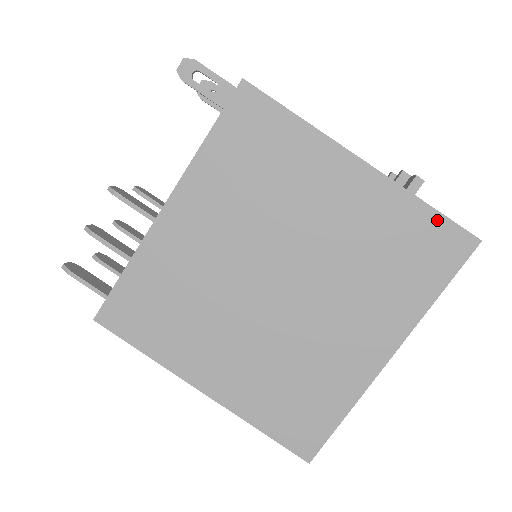
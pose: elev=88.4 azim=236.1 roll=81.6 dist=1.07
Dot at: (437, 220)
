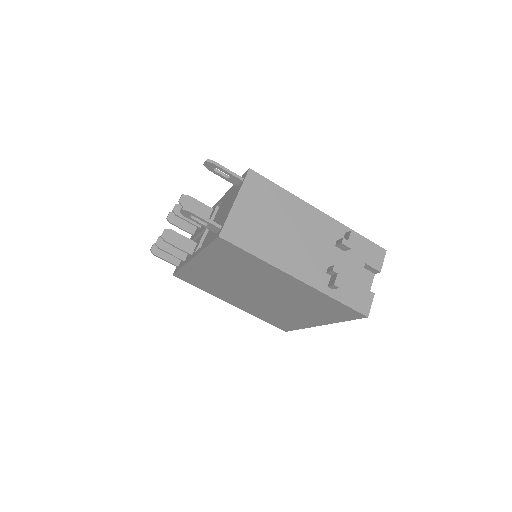
Dot at: (342, 306)
